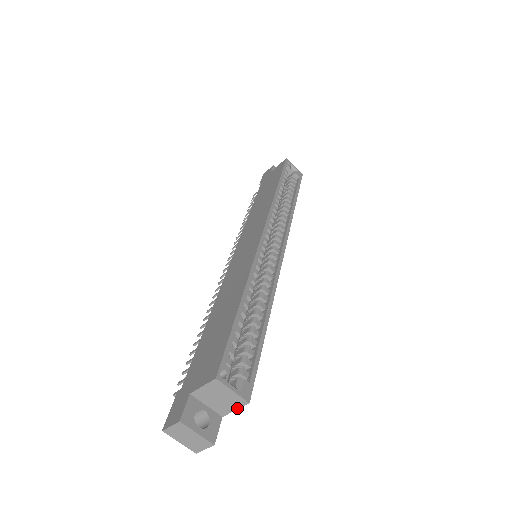
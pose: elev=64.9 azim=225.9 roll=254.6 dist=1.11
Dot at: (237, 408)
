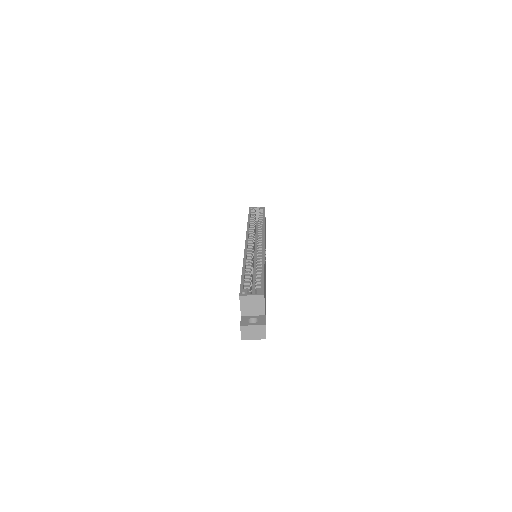
Dot at: (264, 303)
